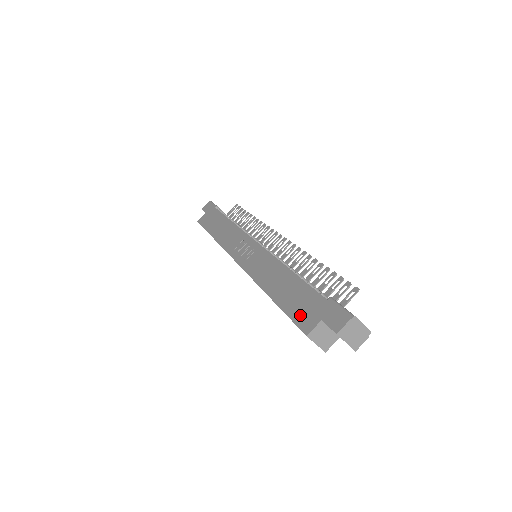
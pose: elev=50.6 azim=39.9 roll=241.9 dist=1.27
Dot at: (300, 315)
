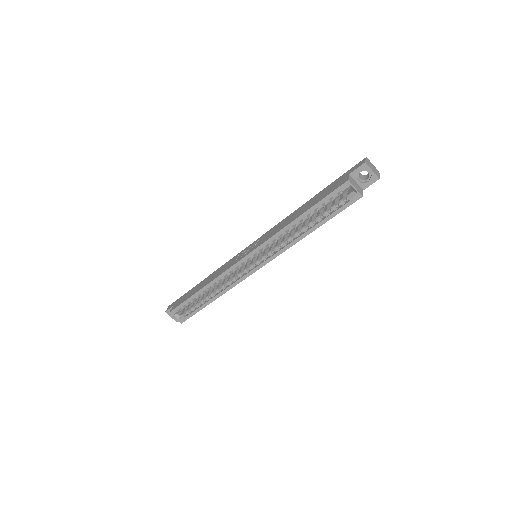
Dot at: (333, 189)
